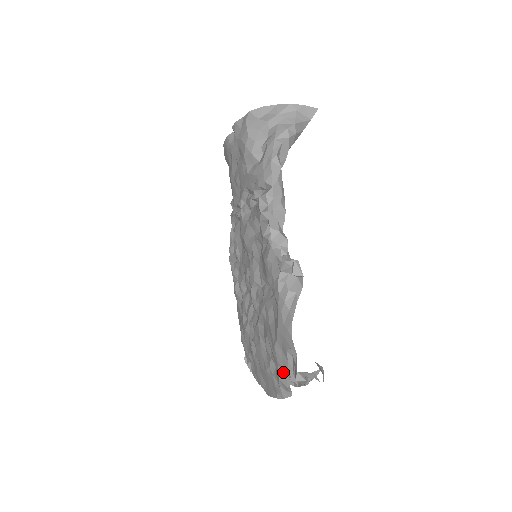
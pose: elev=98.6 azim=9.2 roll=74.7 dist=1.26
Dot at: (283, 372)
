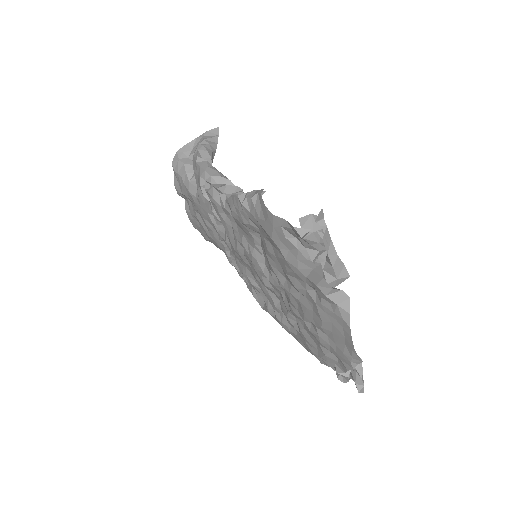
Dot at: (311, 273)
